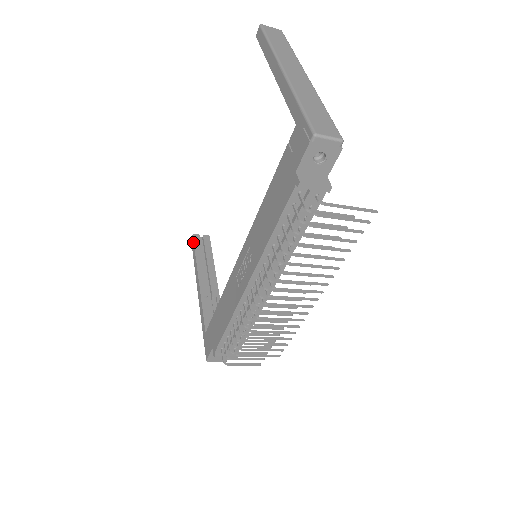
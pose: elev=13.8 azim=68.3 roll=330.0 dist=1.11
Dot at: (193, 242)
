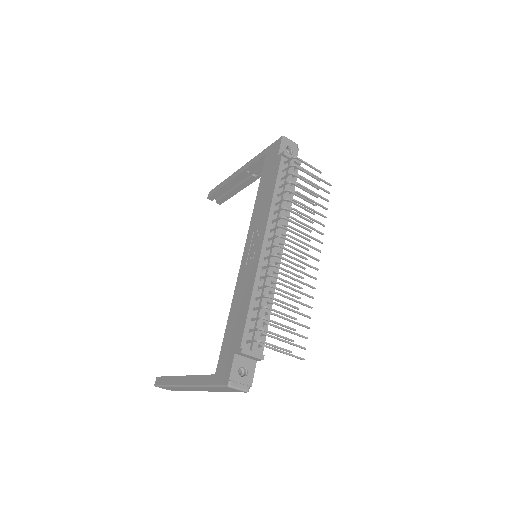
Dot at: (160, 377)
